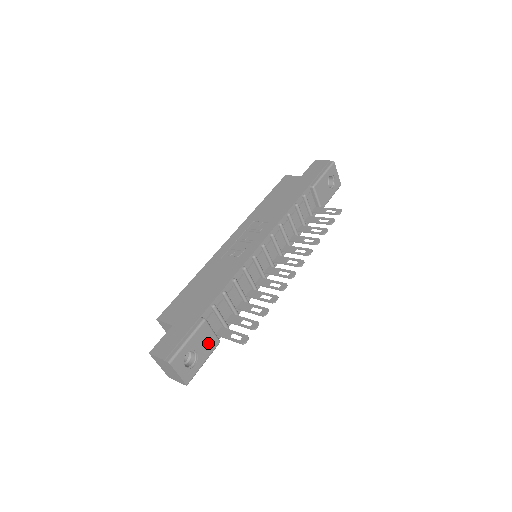
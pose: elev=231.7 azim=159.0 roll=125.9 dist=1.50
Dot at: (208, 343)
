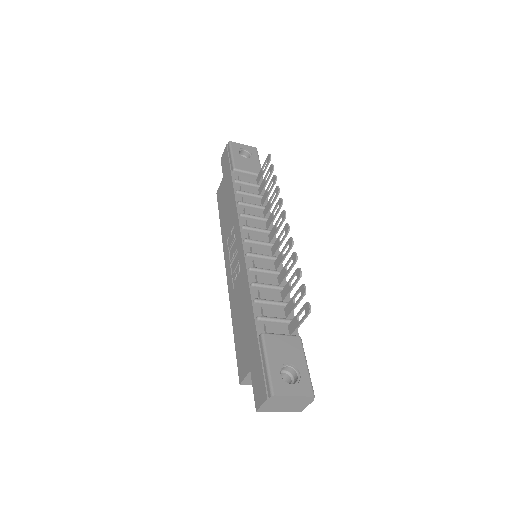
Dot at: (289, 347)
